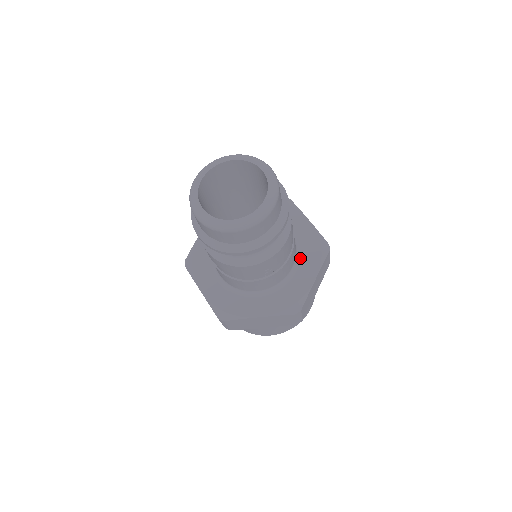
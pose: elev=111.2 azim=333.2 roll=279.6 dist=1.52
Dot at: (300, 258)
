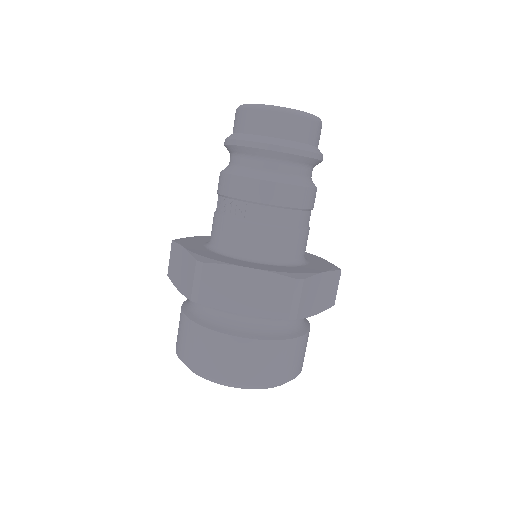
Dot at: occluded
